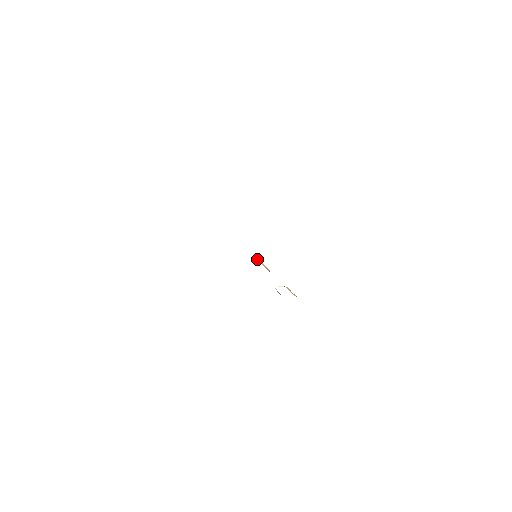
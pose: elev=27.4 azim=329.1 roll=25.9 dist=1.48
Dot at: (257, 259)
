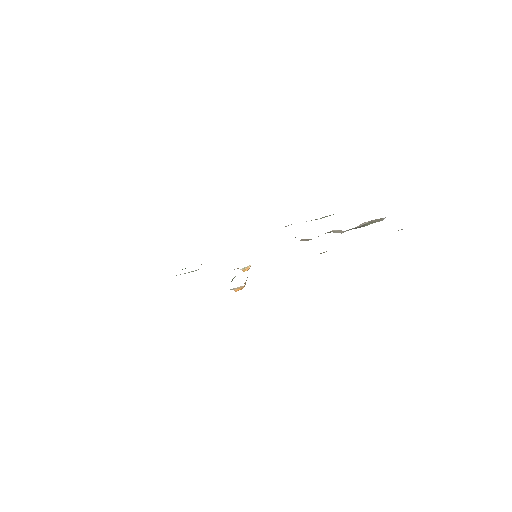
Dot at: occluded
